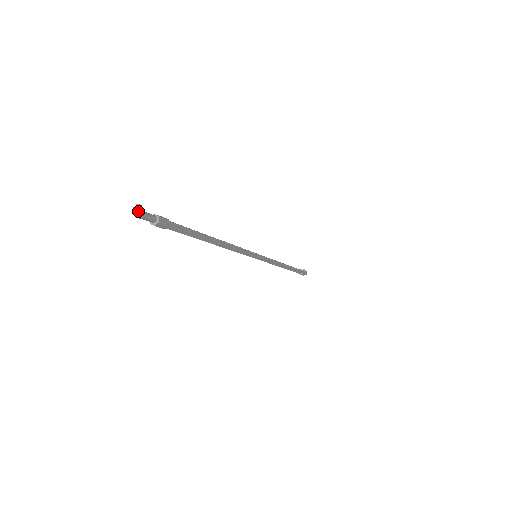
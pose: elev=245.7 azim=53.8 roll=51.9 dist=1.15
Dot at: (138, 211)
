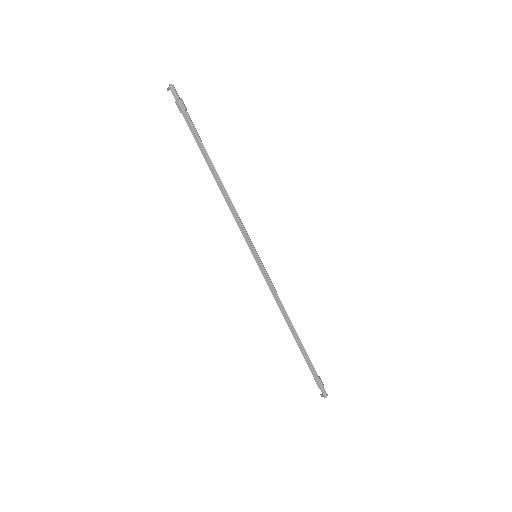
Dot at: (170, 87)
